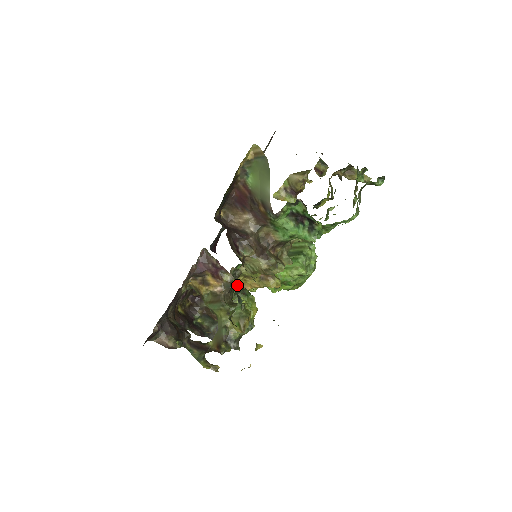
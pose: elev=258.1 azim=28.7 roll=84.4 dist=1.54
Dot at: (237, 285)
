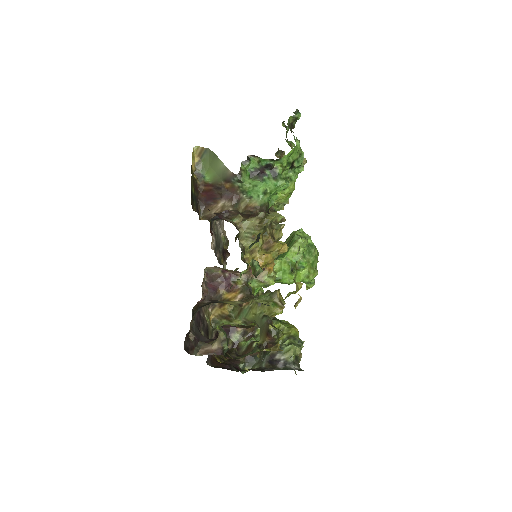
Dot at: (249, 269)
